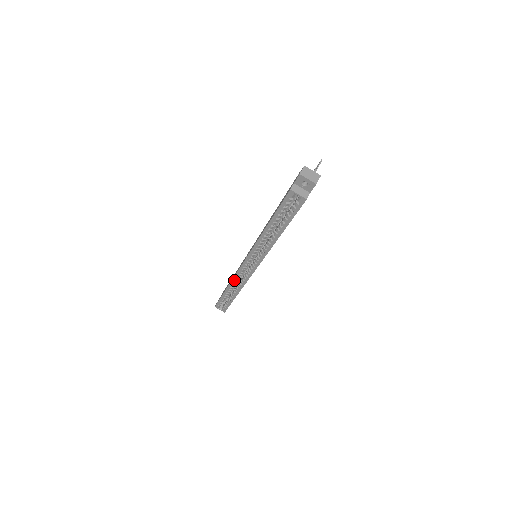
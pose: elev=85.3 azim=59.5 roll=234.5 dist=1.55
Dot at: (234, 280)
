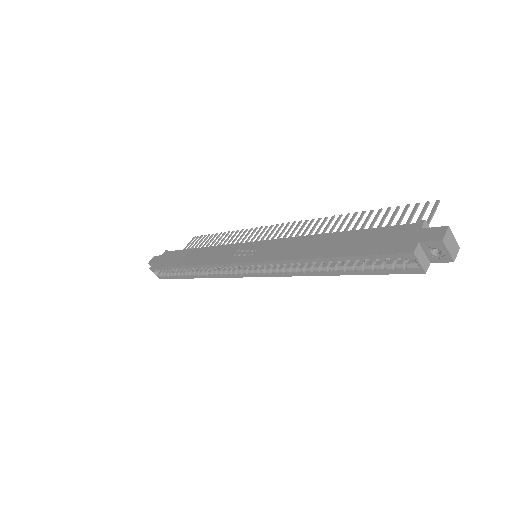
Dot at: (206, 267)
